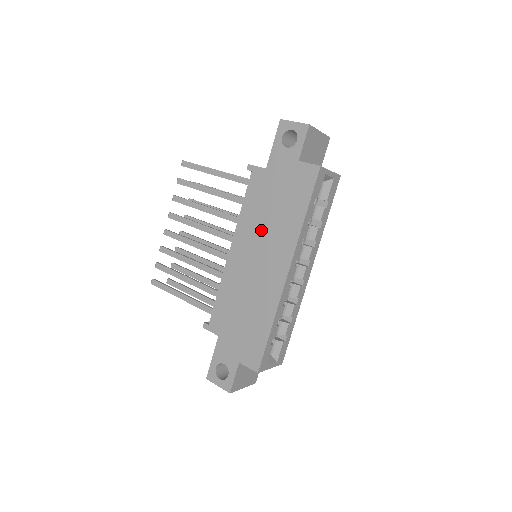
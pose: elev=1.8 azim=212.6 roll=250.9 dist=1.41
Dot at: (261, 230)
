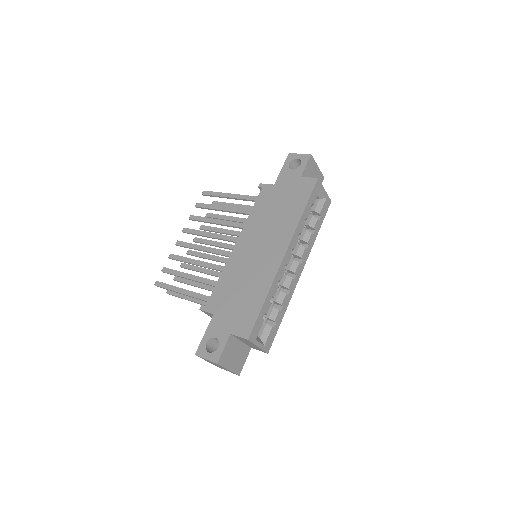
Dot at: (265, 226)
